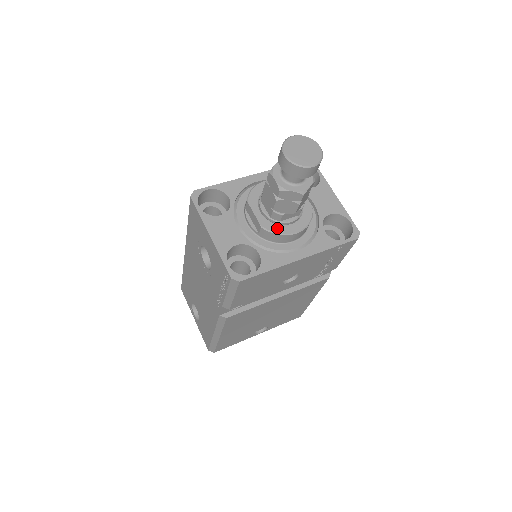
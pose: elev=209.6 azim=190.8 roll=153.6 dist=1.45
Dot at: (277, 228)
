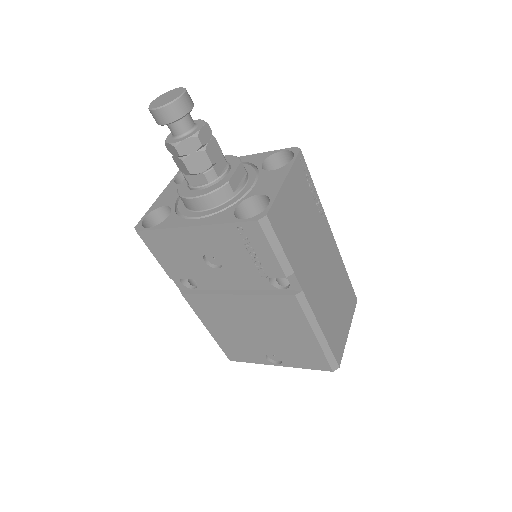
Dot at: (185, 192)
